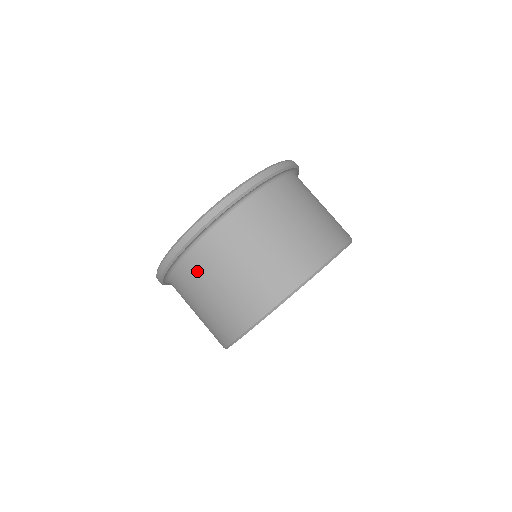
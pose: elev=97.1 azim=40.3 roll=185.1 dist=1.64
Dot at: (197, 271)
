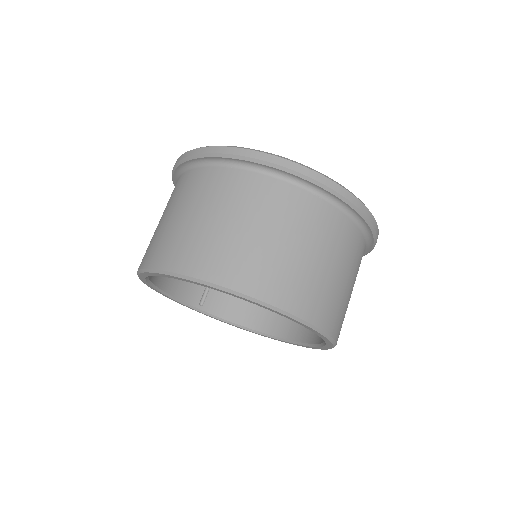
Dot at: occluded
